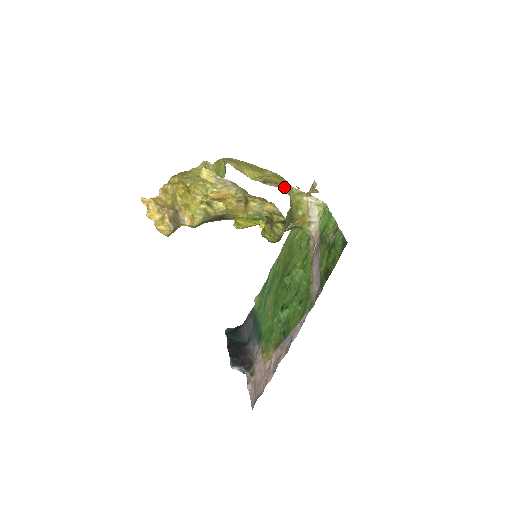
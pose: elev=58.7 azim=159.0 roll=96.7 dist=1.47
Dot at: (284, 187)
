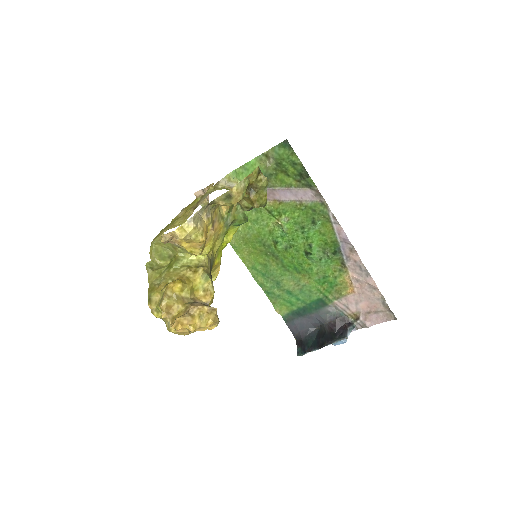
Dot at: (206, 195)
